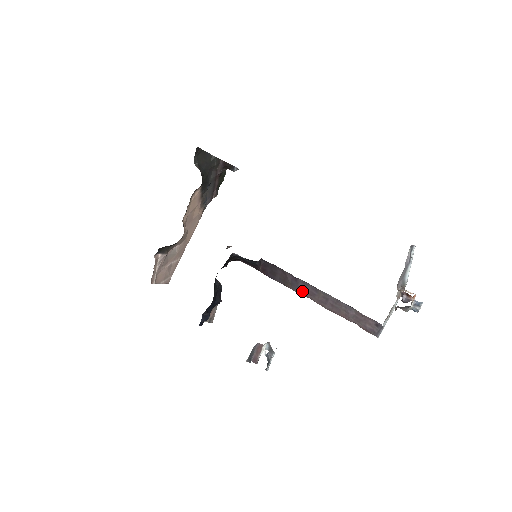
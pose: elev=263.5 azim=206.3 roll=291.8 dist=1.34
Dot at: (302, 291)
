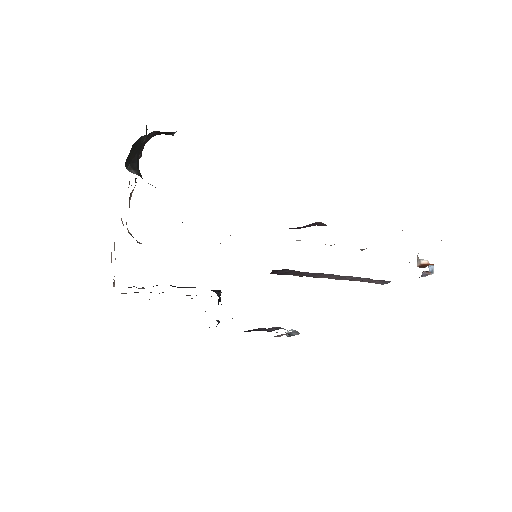
Dot at: (316, 276)
